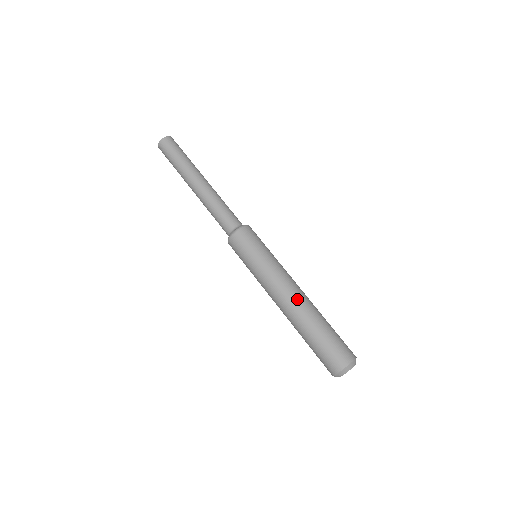
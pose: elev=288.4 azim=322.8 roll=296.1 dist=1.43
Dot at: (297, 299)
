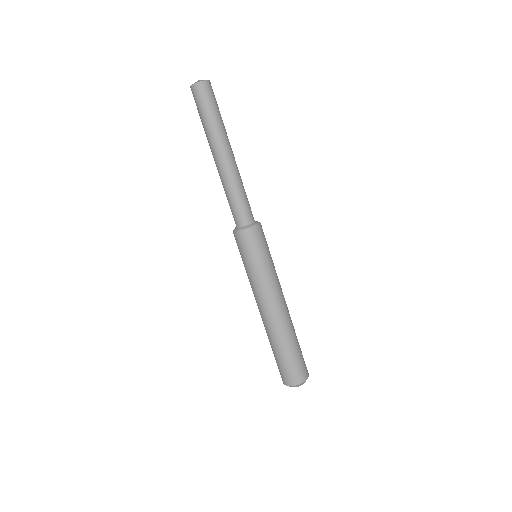
Dot at: (280, 316)
